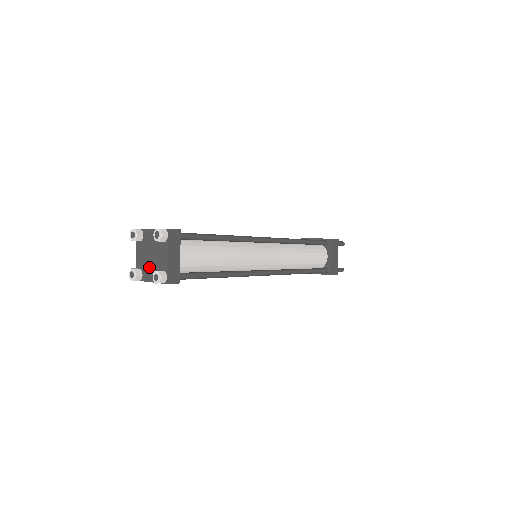
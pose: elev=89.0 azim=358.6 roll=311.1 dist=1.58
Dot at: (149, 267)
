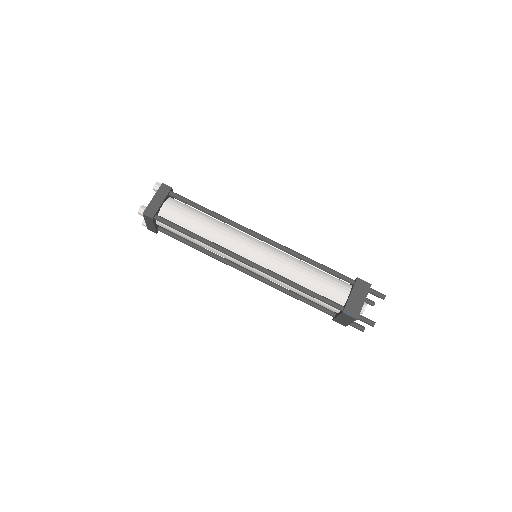
Dot at: occluded
